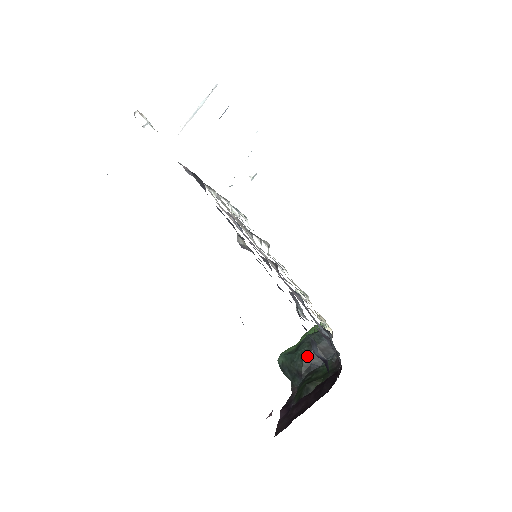
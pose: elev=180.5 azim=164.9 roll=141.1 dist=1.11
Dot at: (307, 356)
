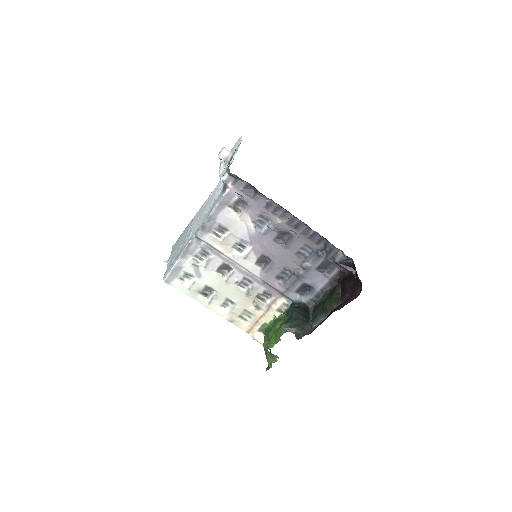
Dot at: (301, 312)
